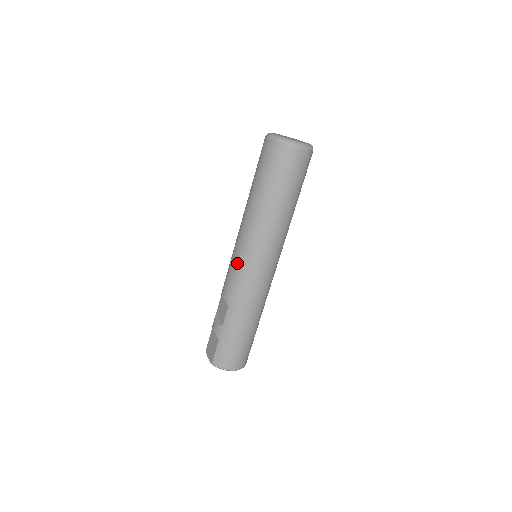
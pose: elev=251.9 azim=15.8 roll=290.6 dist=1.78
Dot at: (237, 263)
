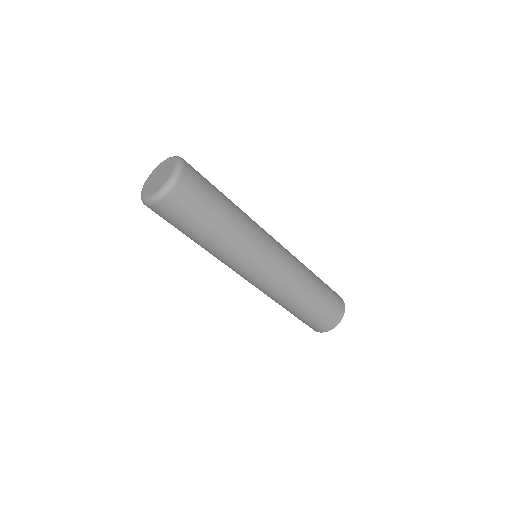
Dot at: occluded
